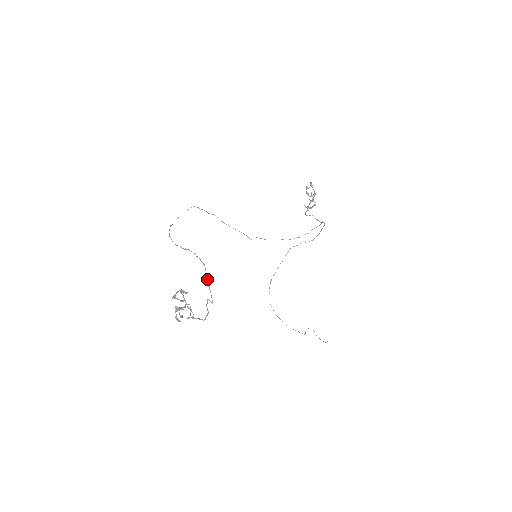
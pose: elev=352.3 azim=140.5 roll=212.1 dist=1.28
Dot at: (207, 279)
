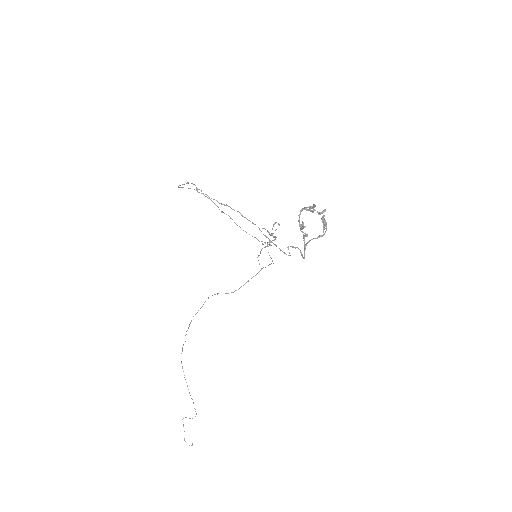
Dot at: occluded
